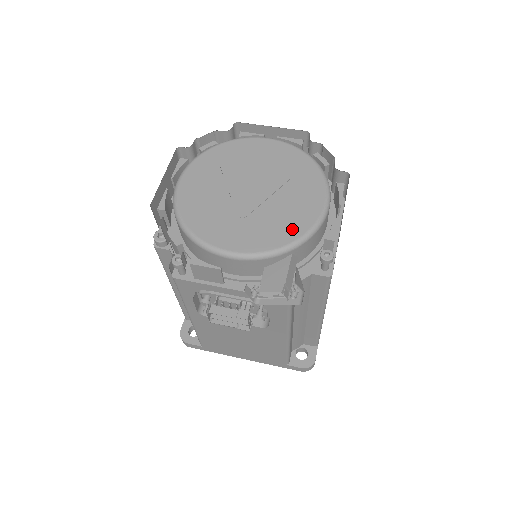
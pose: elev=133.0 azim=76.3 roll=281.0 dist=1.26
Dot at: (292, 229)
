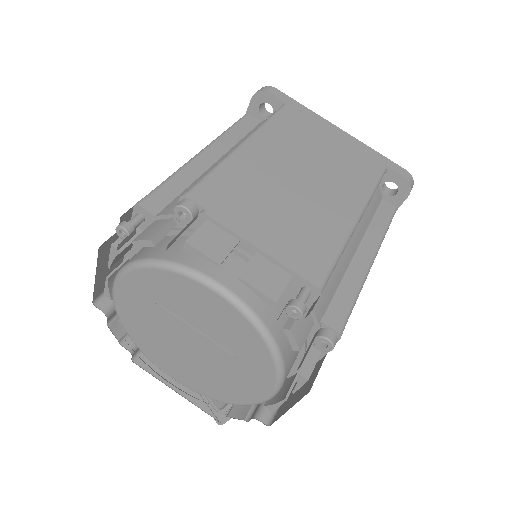
Dot at: (228, 395)
